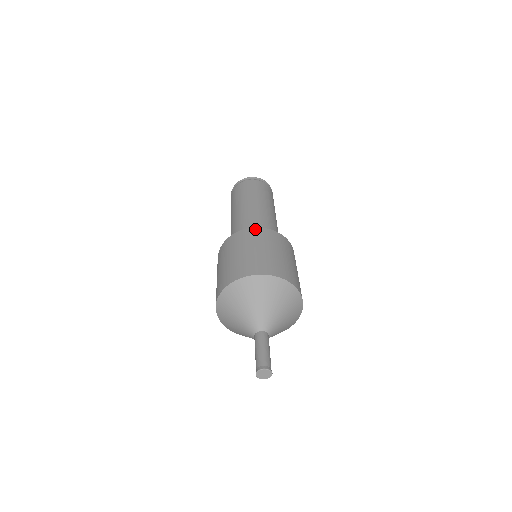
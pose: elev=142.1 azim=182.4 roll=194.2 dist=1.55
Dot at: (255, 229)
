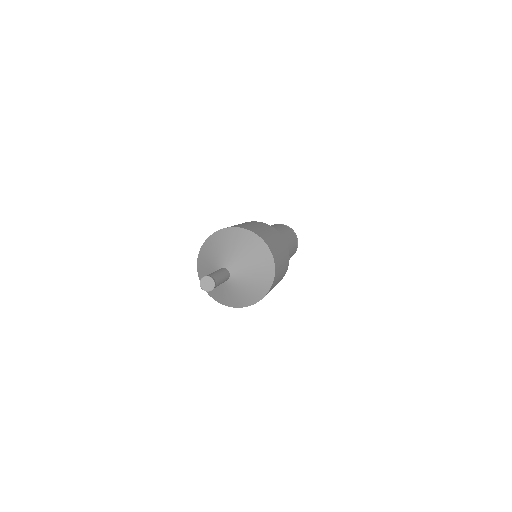
Dot at: (252, 221)
